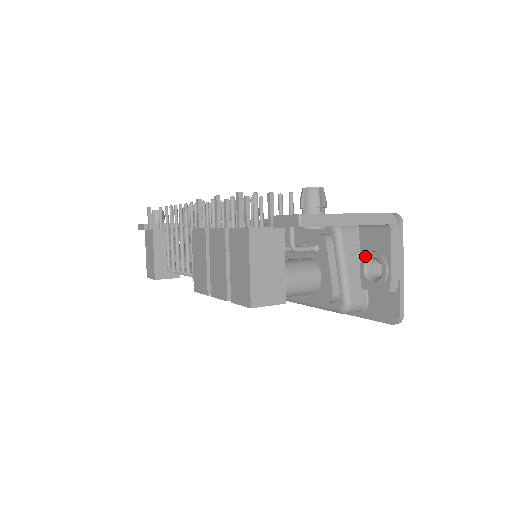
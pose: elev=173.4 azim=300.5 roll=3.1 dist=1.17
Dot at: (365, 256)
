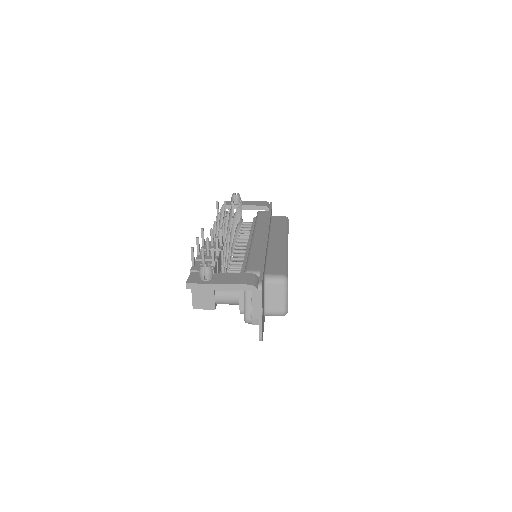
Dot at: occluded
